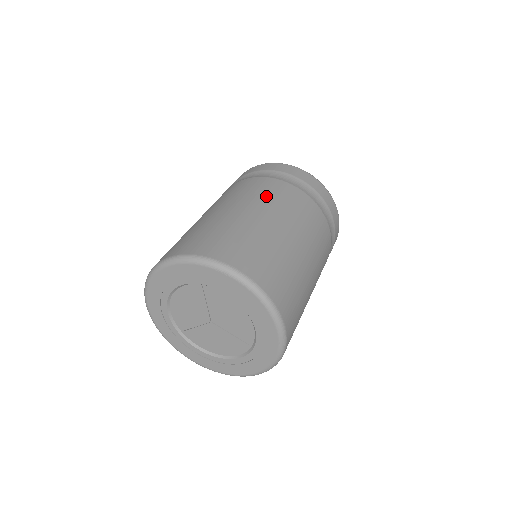
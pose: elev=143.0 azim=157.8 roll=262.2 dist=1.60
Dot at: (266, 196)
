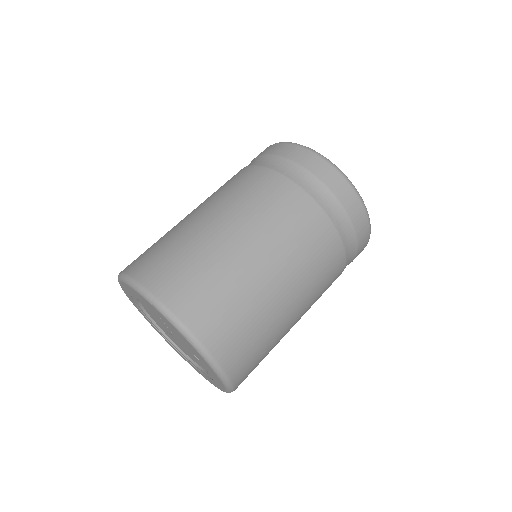
Dot at: (249, 199)
